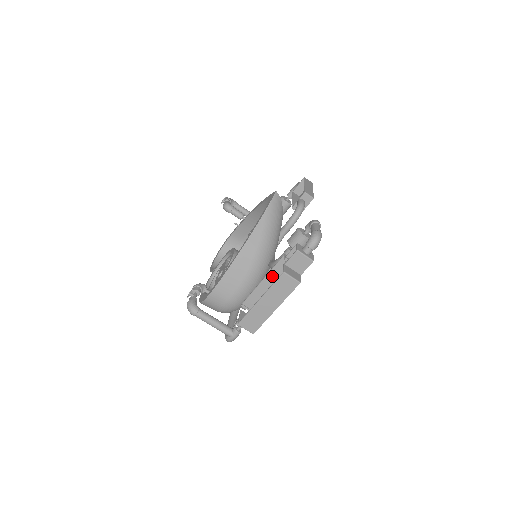
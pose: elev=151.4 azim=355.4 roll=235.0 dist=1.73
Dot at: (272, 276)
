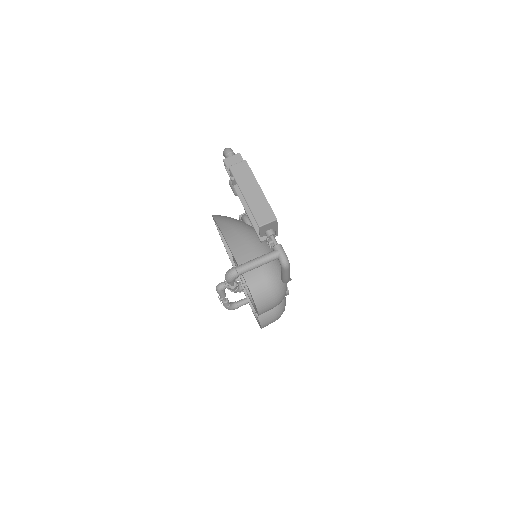
Dot at: (246, 203)
